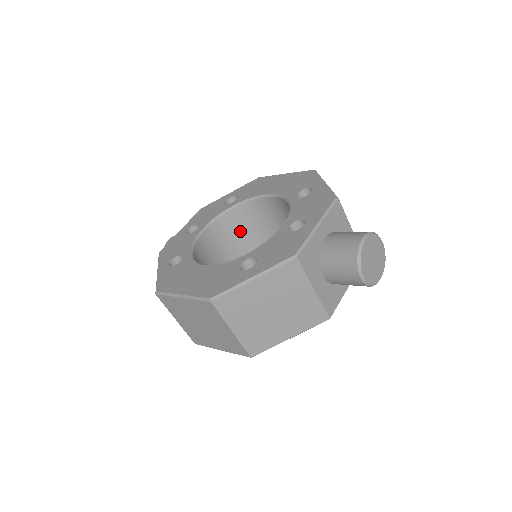
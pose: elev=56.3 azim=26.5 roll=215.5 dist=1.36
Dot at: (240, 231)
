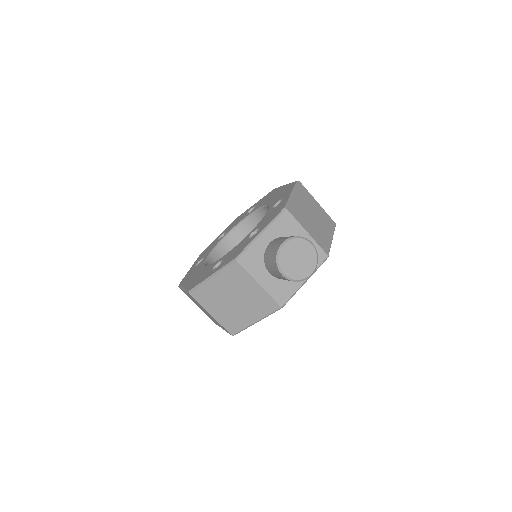
Dot at: occluded
